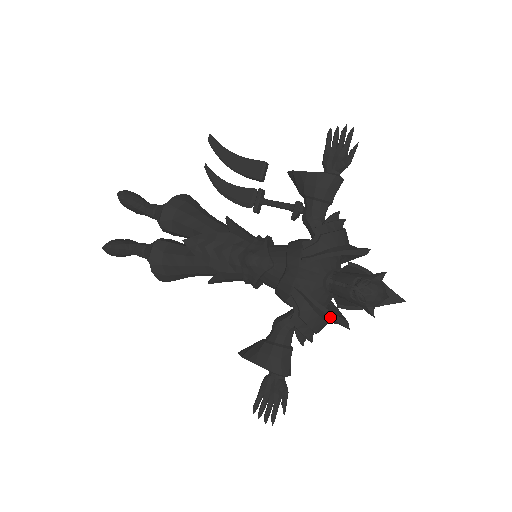
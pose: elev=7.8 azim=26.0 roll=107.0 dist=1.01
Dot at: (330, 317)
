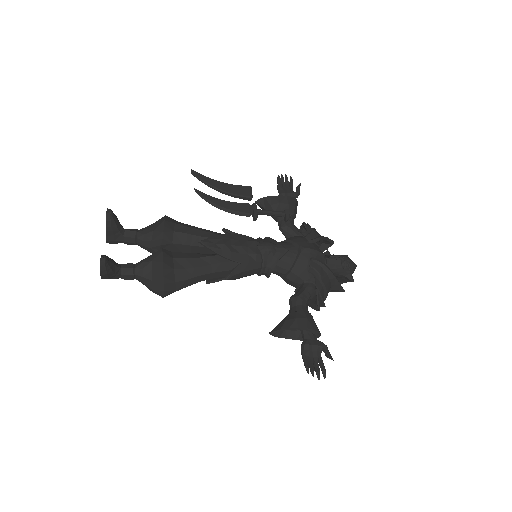
Dot at: (337, 280)
